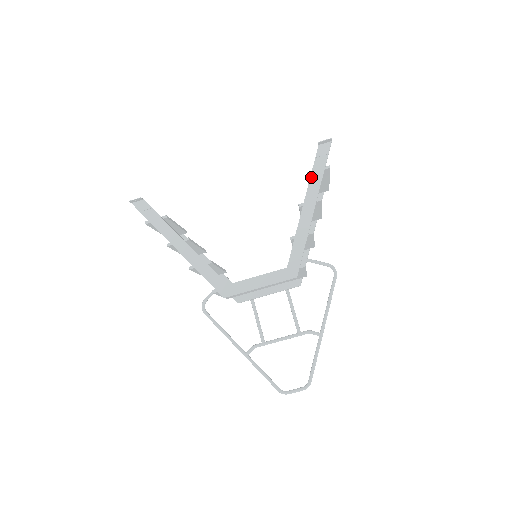
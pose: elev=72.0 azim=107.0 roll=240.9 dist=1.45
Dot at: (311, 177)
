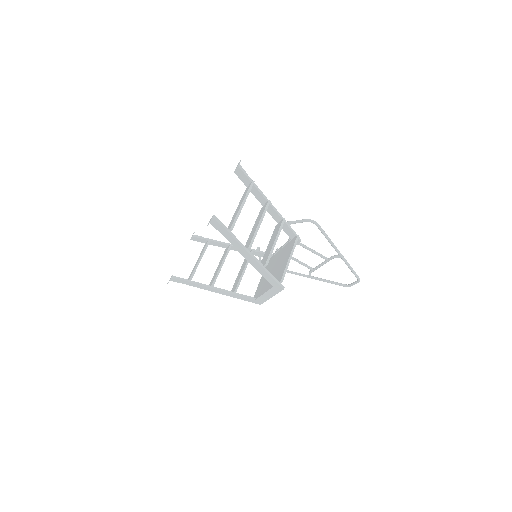
Dot at: (229, 241)
